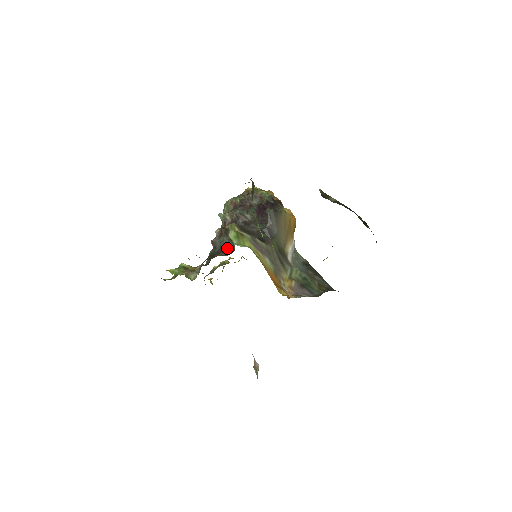
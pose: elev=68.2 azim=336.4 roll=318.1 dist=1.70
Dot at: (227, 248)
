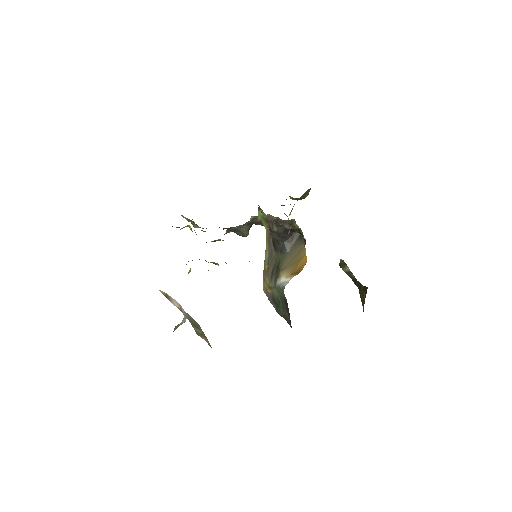
Dot at: (240, 233)
